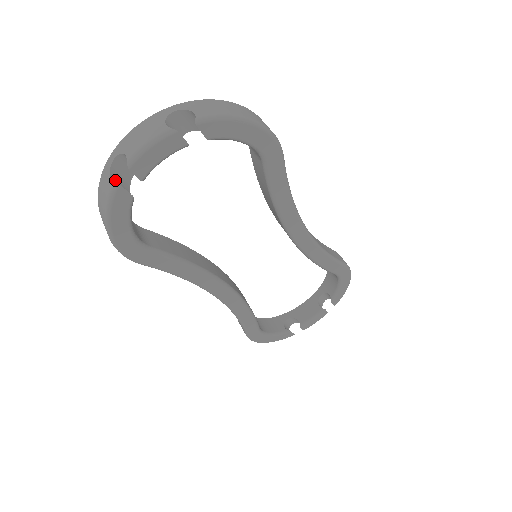
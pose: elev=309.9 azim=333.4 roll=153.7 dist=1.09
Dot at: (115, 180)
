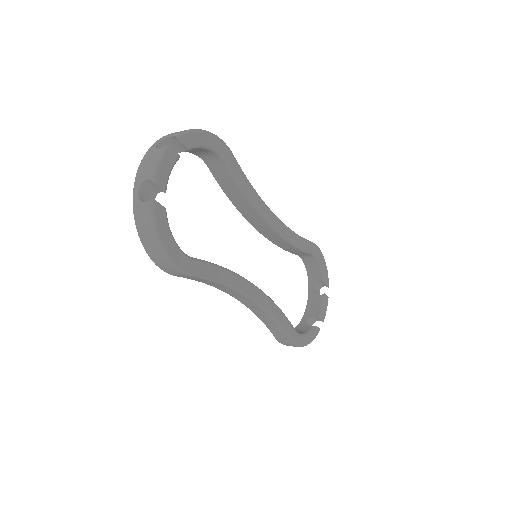
Dot at: (147, 205)
